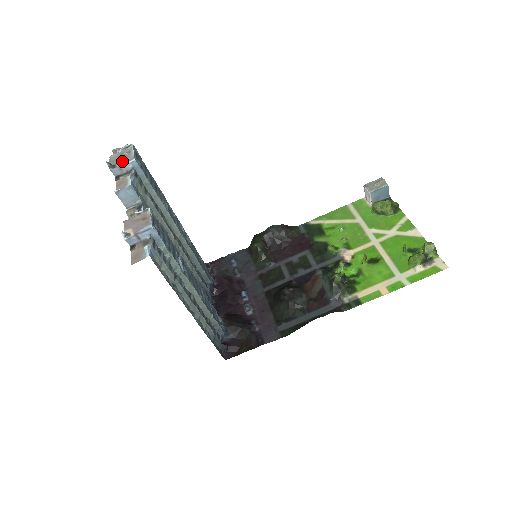
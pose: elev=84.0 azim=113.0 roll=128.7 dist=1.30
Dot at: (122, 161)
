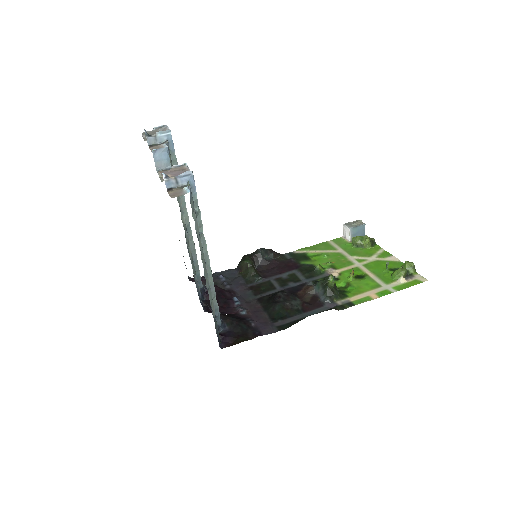
Dot at: (159, 132)
